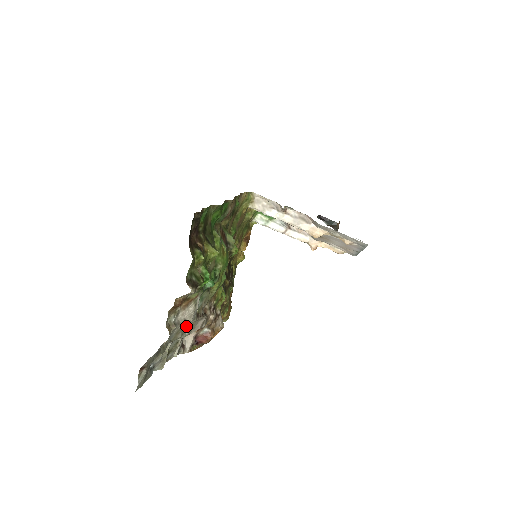
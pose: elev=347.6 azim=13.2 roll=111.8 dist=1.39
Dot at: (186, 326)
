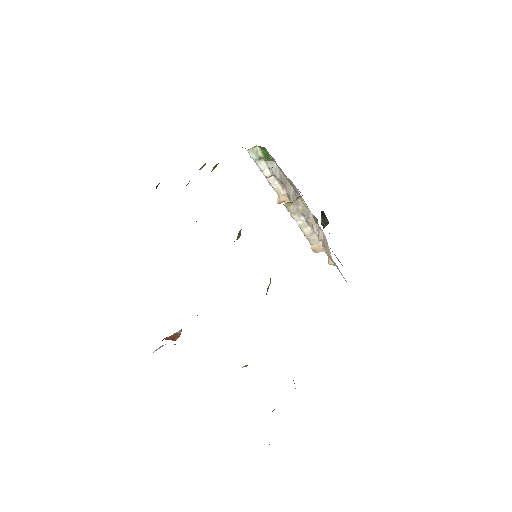
Dot at: occluded
